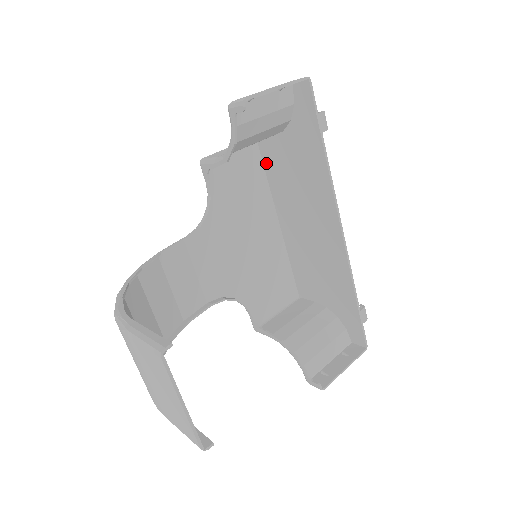
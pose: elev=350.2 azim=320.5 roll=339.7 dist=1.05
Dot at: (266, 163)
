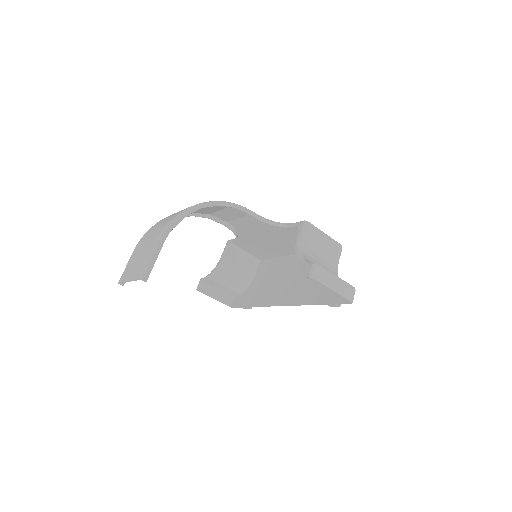
Dot at: occluded
